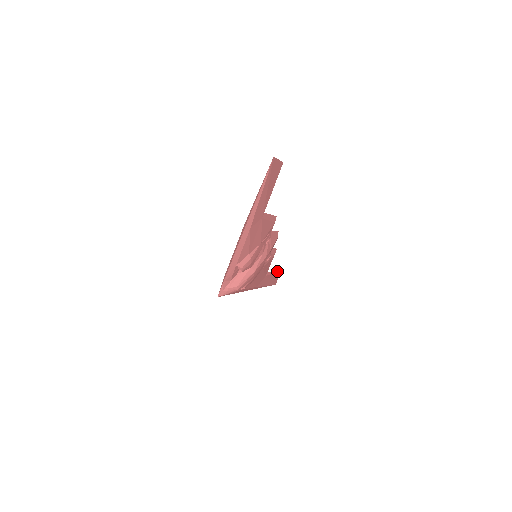
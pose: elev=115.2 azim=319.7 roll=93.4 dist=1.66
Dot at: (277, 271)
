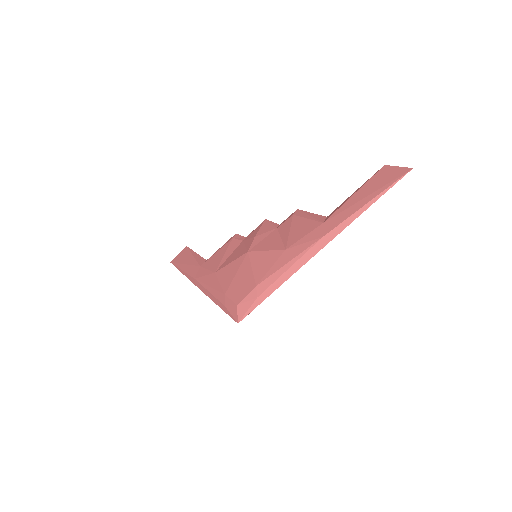
Dot at: (192, 250)
